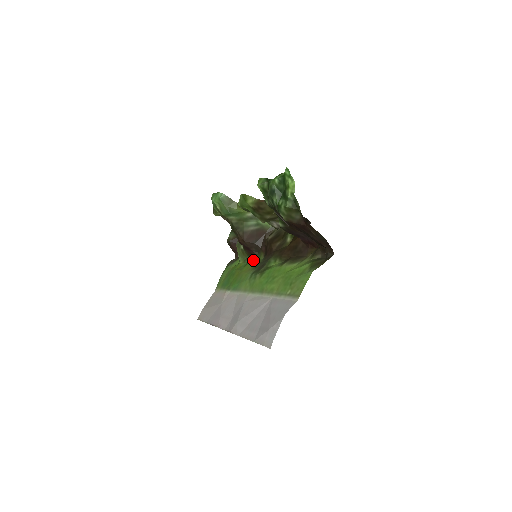
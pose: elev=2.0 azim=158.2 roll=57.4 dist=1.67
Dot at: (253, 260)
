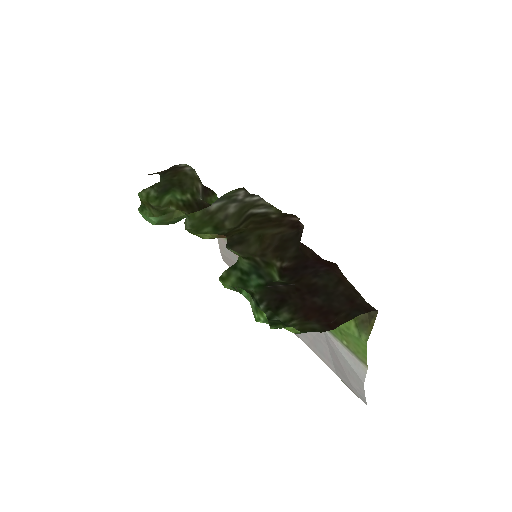
Dot at: occluded
